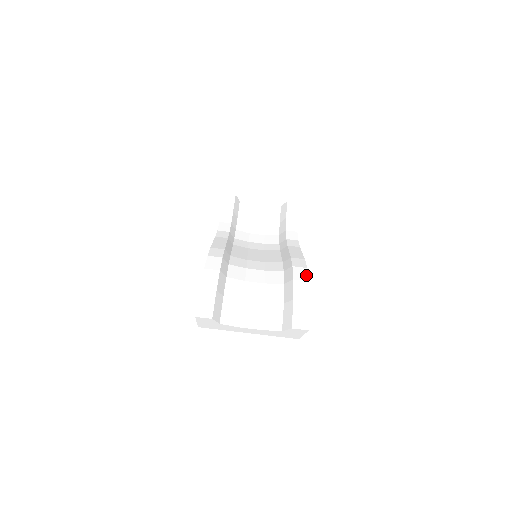
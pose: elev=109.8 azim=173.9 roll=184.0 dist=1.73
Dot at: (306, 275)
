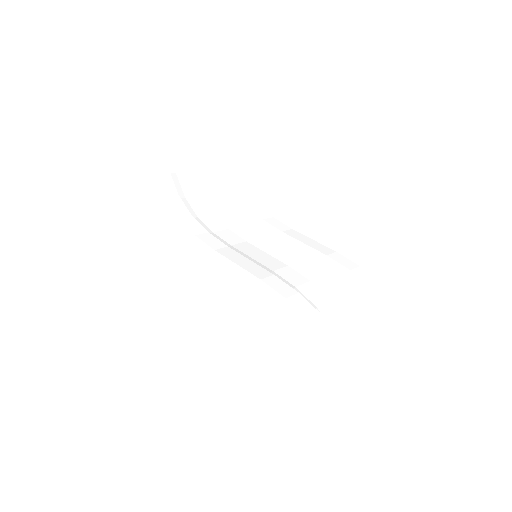
Dot at: (371, 277)
